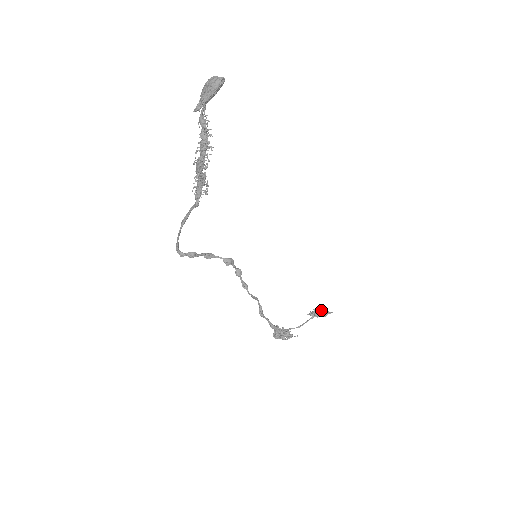
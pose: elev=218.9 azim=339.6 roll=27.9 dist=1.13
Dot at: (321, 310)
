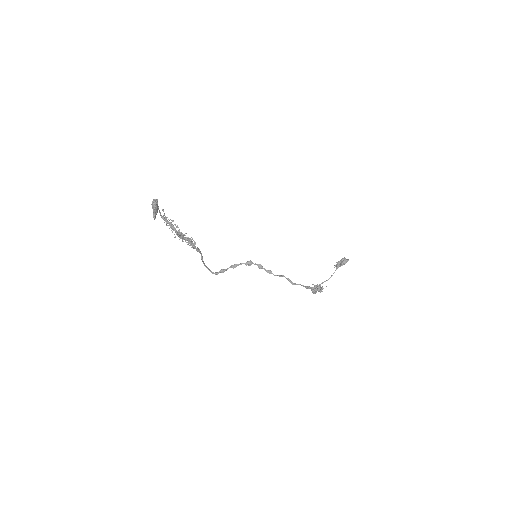
Dot at: (341, 261)
